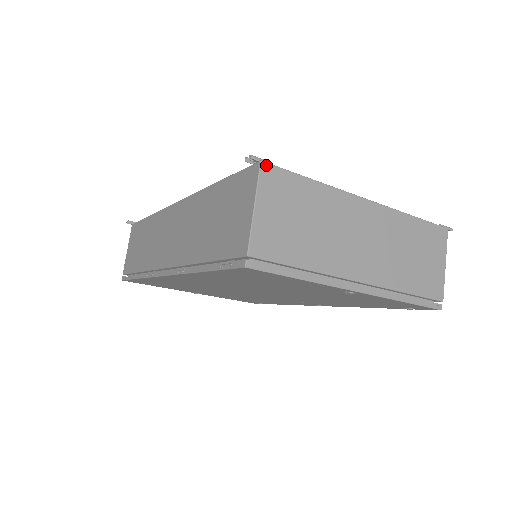
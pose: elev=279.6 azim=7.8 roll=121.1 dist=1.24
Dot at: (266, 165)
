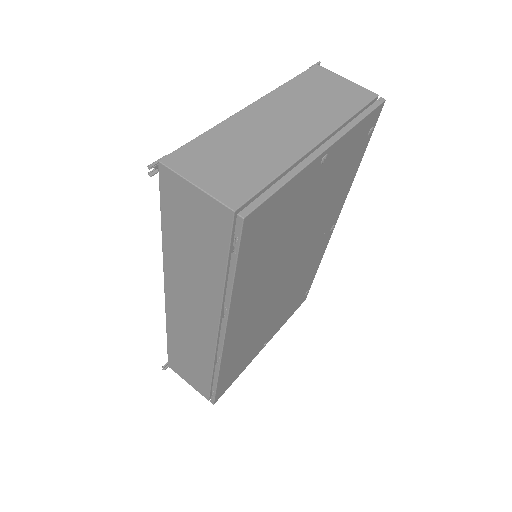
Dot at: (165, 159)
